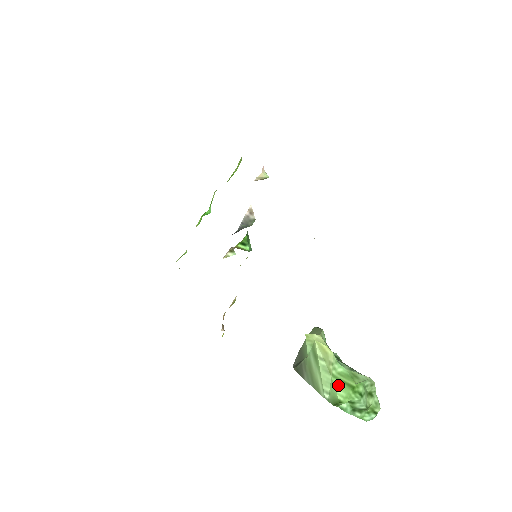
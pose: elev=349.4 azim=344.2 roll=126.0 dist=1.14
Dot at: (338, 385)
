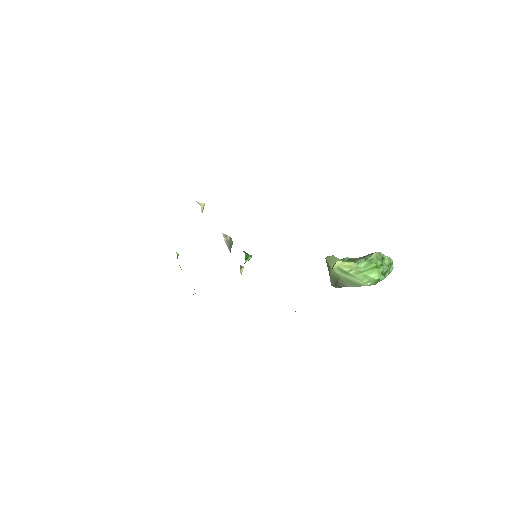
Dot at: (369, 273)
